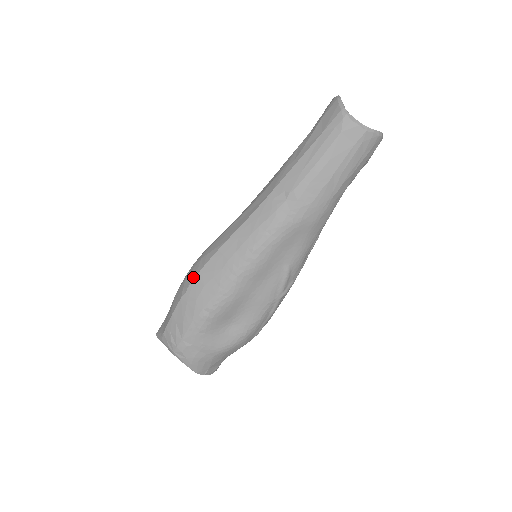
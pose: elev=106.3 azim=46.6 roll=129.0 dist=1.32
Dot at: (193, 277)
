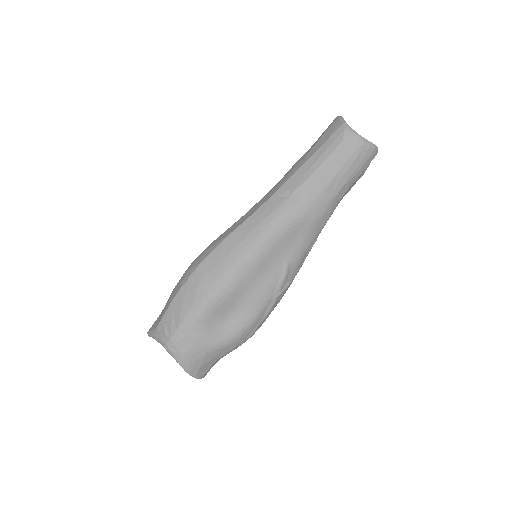
Dot at: (195, 267)
